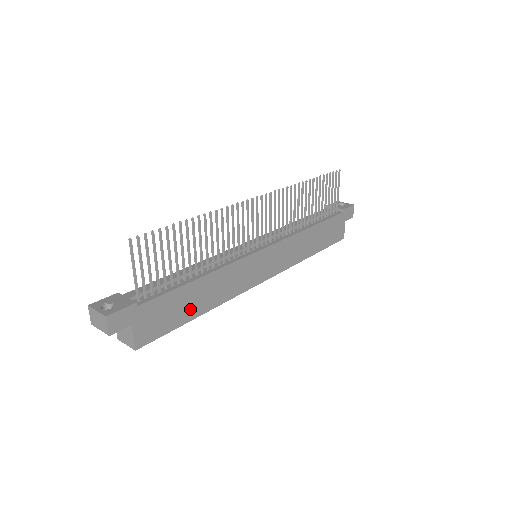
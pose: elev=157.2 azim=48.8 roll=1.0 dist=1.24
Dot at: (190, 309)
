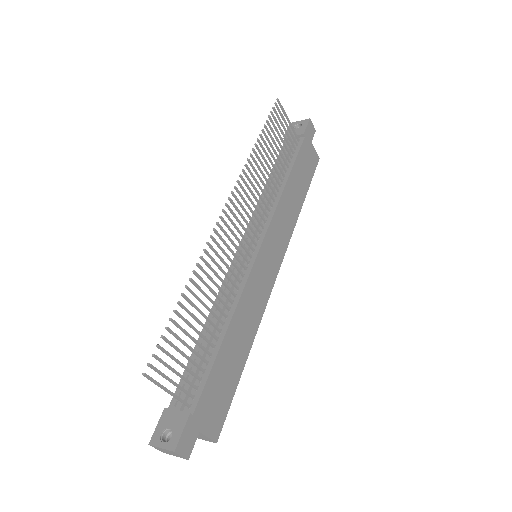
Dot at: (235, 364)
